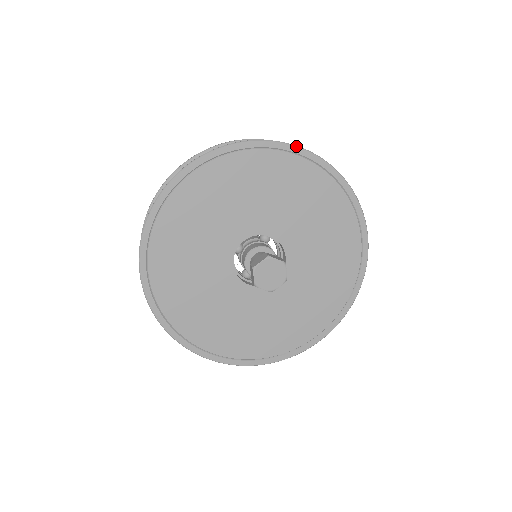
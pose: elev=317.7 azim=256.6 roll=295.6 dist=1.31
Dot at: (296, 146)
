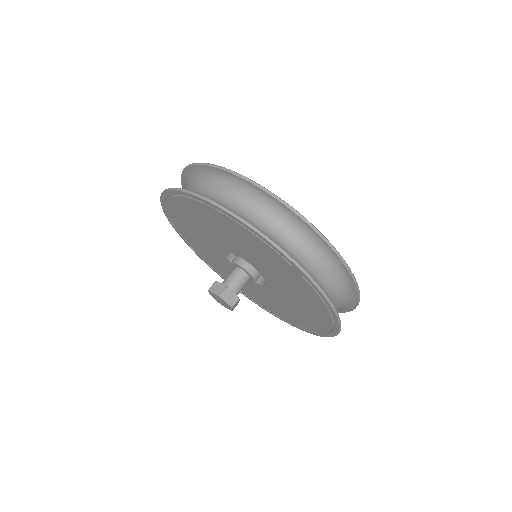
Dot at: (294, 264)
